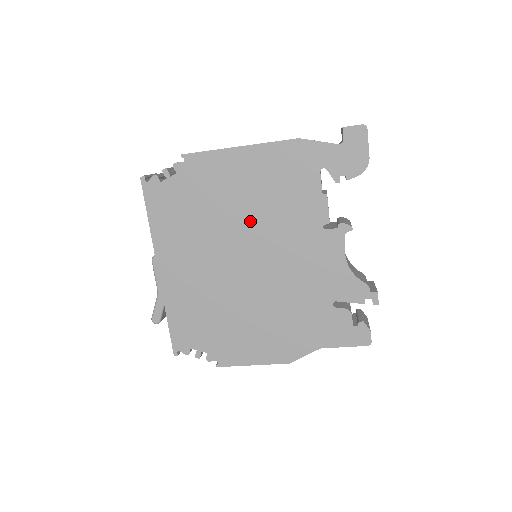
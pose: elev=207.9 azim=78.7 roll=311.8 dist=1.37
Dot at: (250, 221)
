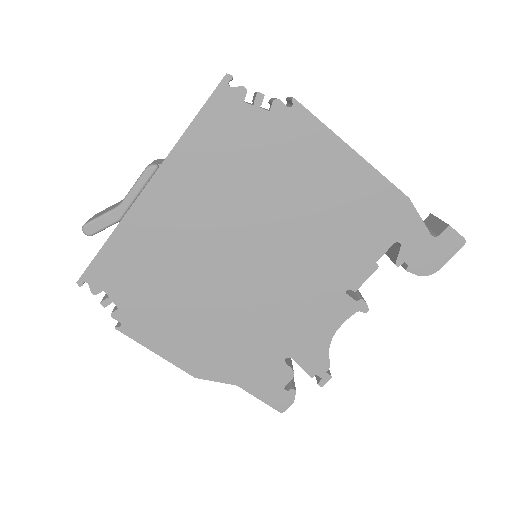
Dot at: (292, 227)
